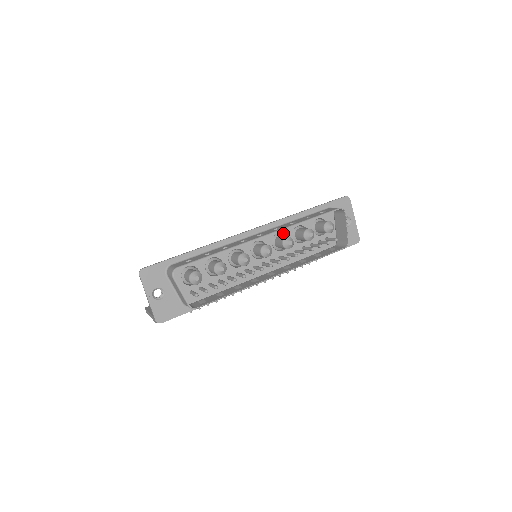
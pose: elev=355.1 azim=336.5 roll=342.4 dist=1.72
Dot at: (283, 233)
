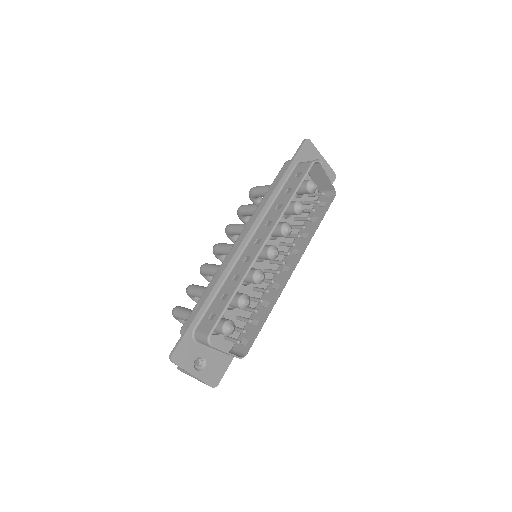
Dot at: occluded
